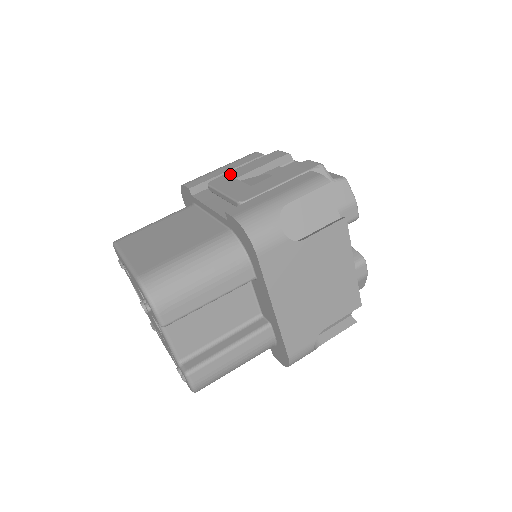
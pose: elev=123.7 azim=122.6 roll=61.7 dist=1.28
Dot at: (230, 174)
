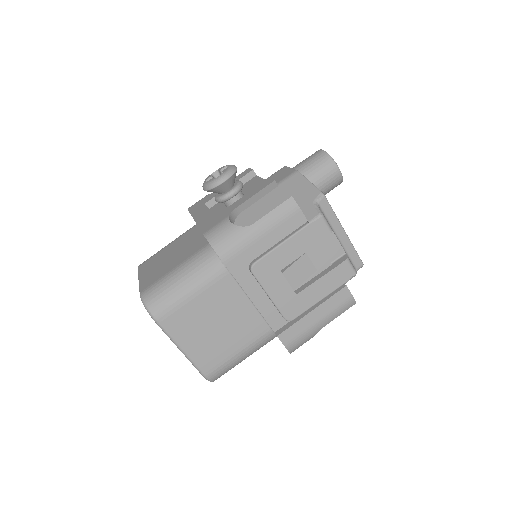
Dot at: (274, 258)
